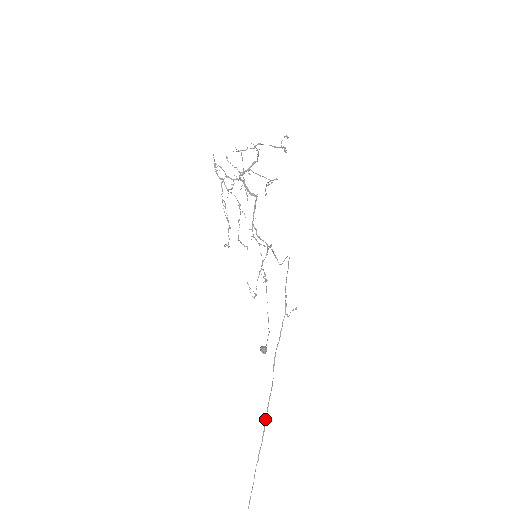
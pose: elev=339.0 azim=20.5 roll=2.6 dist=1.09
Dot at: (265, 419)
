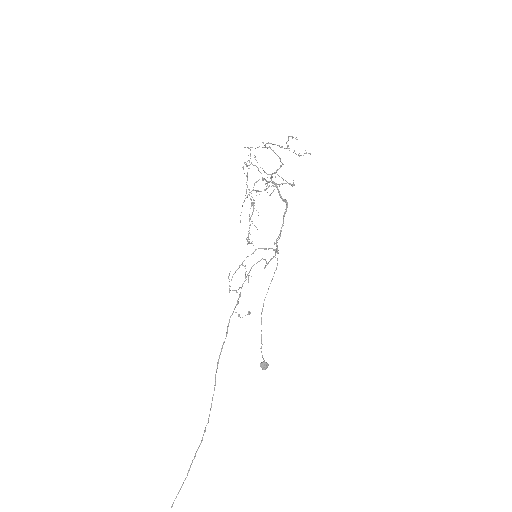
Dot at: (208, 418)
